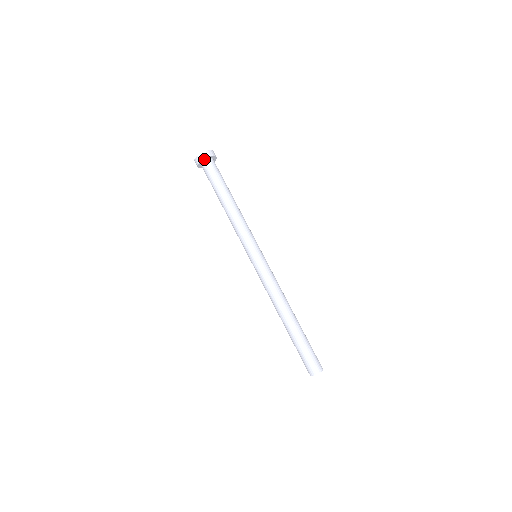
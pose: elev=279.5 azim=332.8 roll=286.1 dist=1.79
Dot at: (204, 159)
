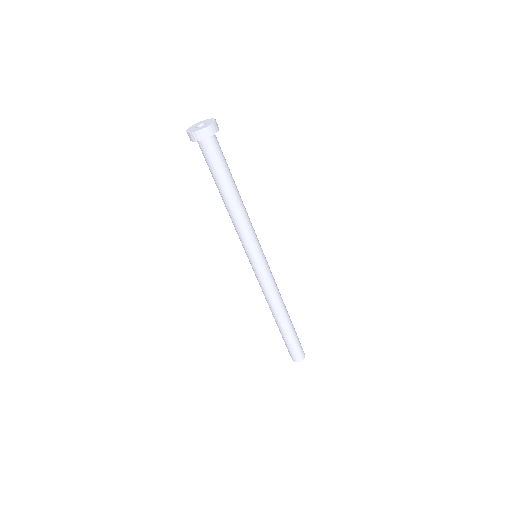
Dot at: (210, 135)
